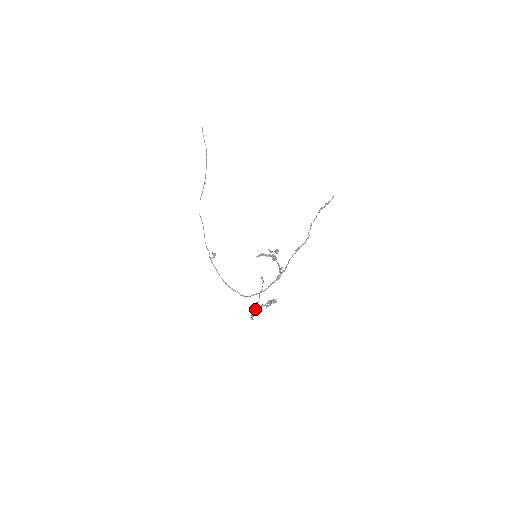
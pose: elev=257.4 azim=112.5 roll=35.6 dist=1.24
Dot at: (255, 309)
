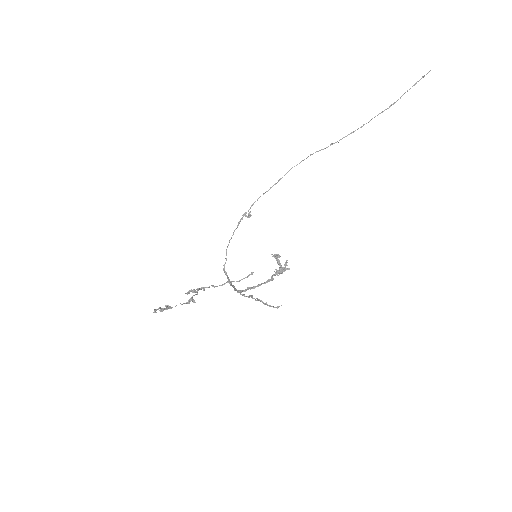
Dot at: occluded
